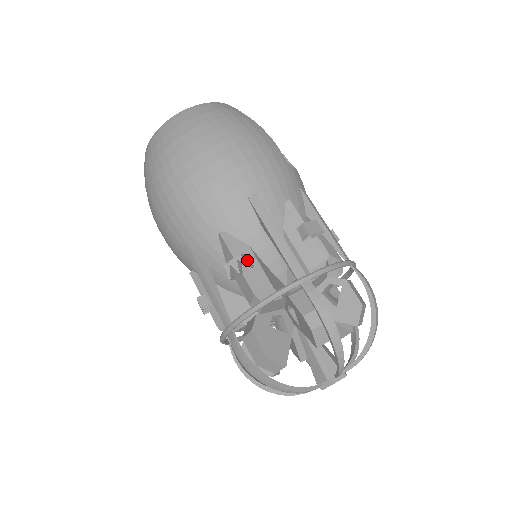
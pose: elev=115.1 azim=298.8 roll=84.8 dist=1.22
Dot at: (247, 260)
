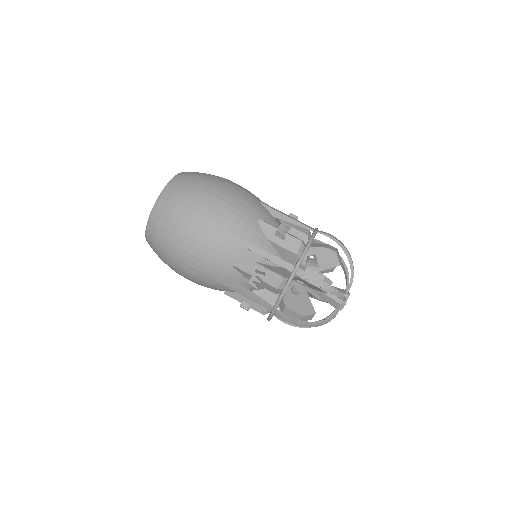
Dot at: (285, 226)
